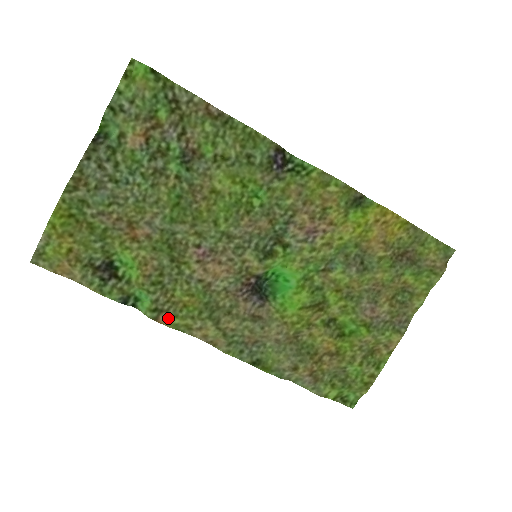
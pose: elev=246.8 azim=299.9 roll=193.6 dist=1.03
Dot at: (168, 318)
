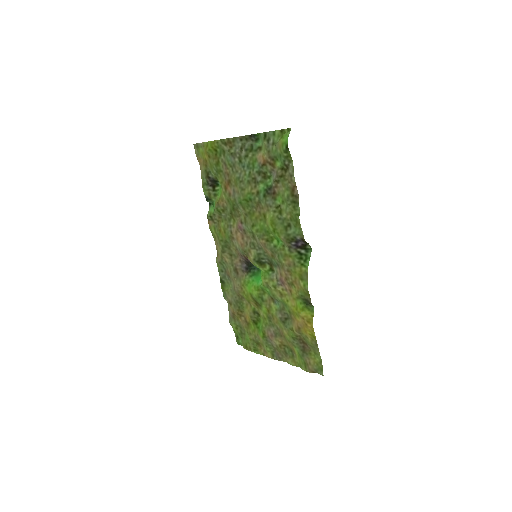
Dot at: (212, 225)
